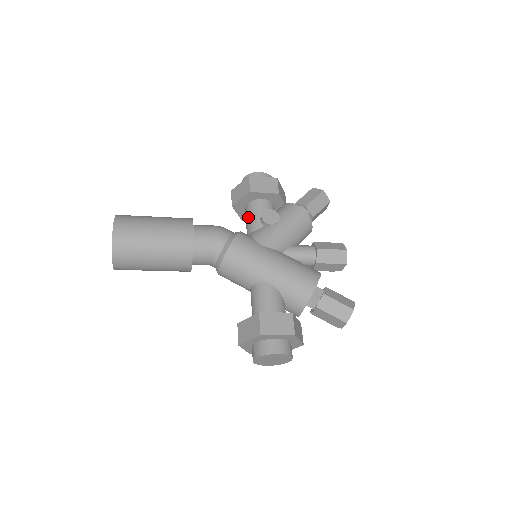
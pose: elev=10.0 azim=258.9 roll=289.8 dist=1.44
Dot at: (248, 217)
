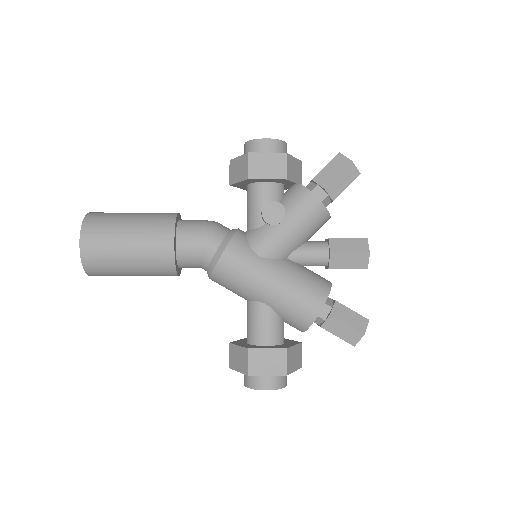
Dot at: (248, 205)
